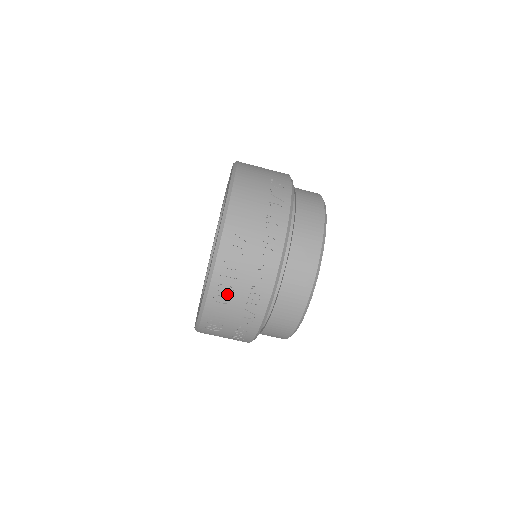
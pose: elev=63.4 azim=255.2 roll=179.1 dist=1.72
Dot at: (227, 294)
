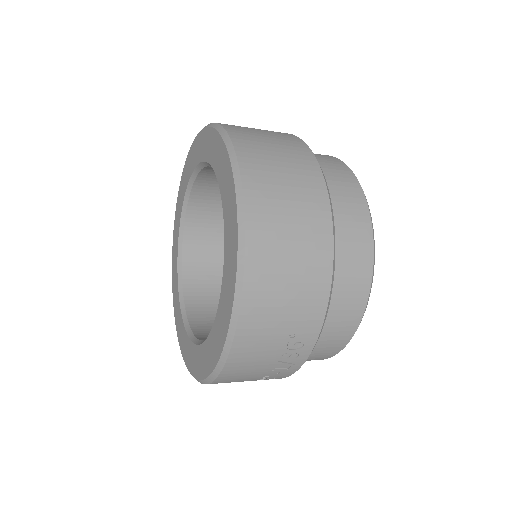
Dot at: occluded
